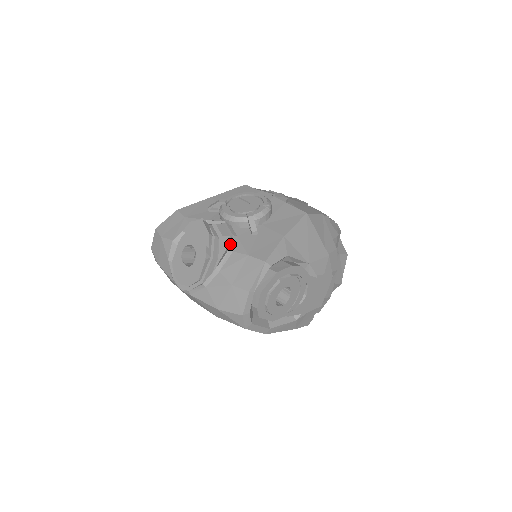
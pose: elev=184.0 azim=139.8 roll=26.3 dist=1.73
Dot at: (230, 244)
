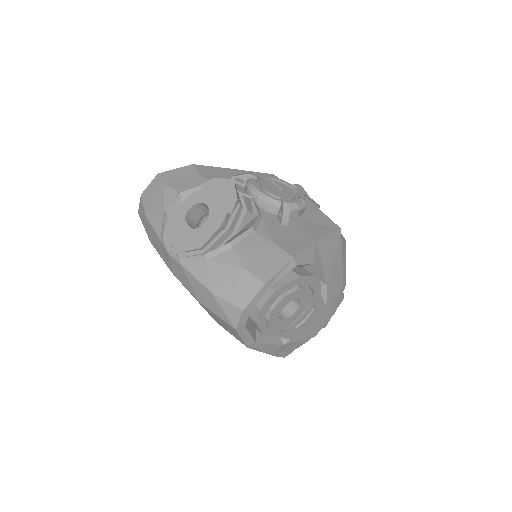
Dot at: (254, 222)
